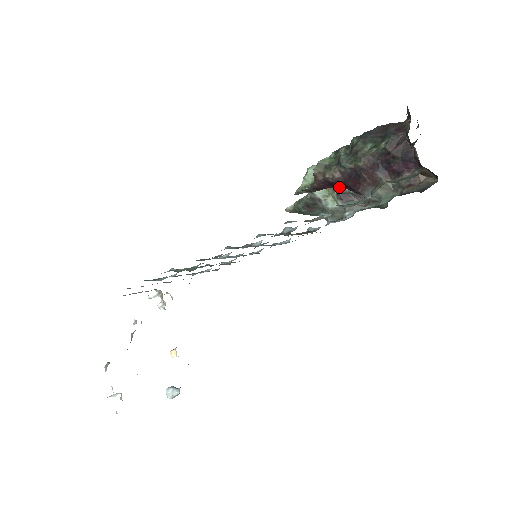
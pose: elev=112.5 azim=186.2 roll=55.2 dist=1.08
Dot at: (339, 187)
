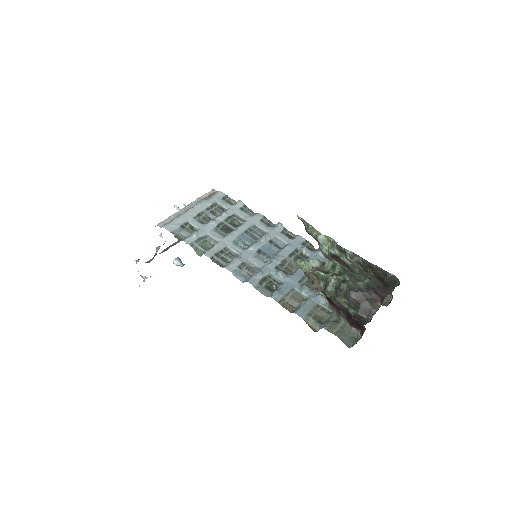
Dot at: (335, 250)
